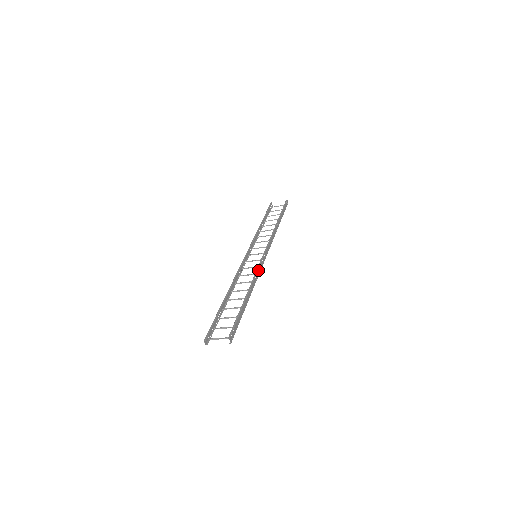
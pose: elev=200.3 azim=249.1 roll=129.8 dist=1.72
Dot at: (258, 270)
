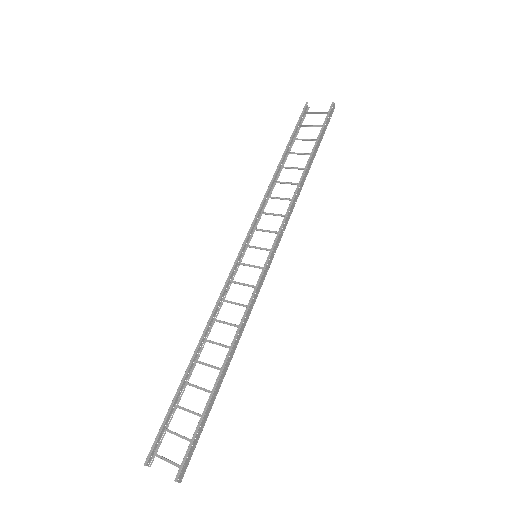
Dot at: (250, 304)
